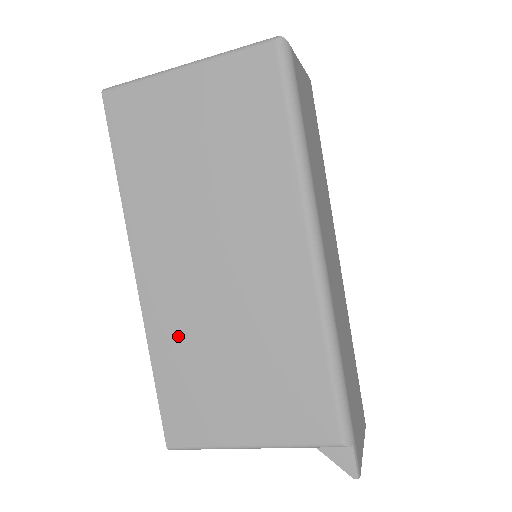
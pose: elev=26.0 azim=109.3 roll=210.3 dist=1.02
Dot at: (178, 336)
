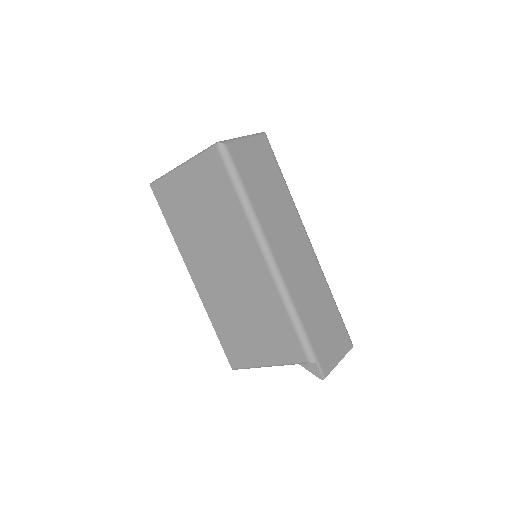
Dot at: (220, 310)
